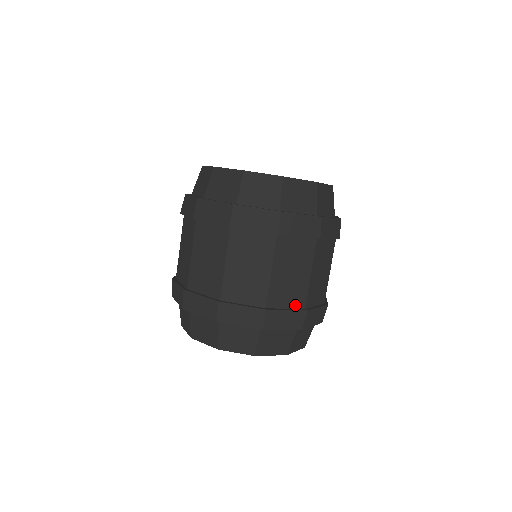
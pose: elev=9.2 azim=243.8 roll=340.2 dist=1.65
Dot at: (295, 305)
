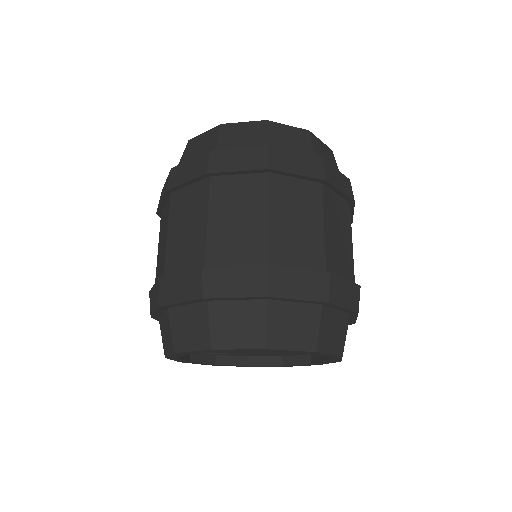
Dot at: (251, 261)
